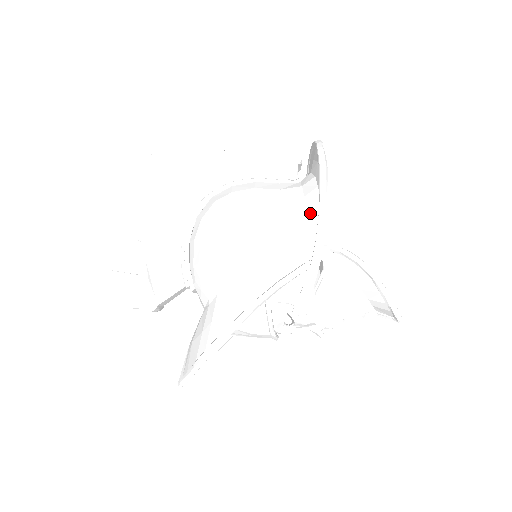
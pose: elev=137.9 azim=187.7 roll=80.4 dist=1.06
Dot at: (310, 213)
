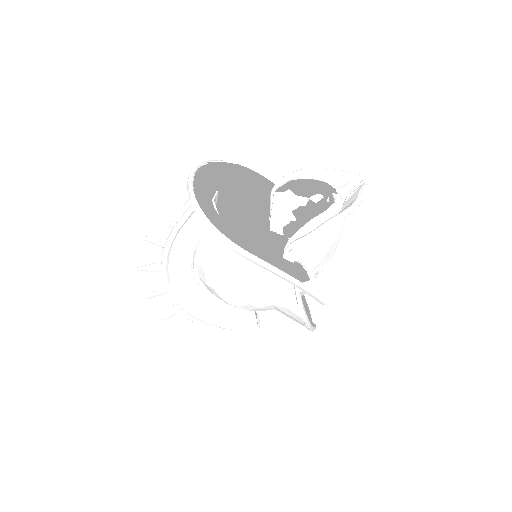
Dot at: occluded
